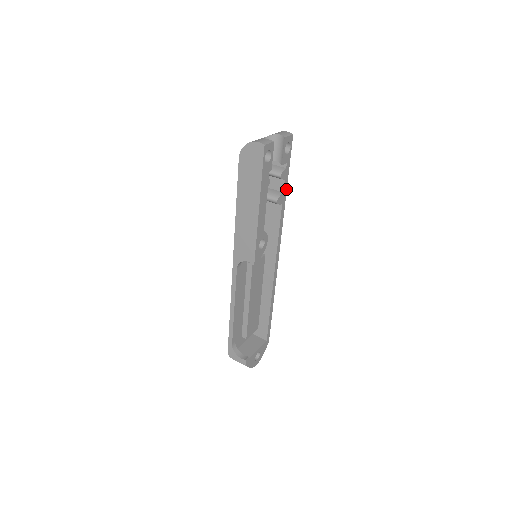
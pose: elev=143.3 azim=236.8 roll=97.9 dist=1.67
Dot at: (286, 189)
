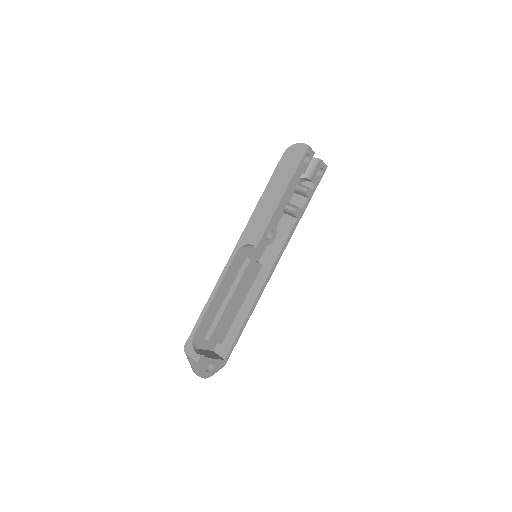
Dot at: (305, 209)
